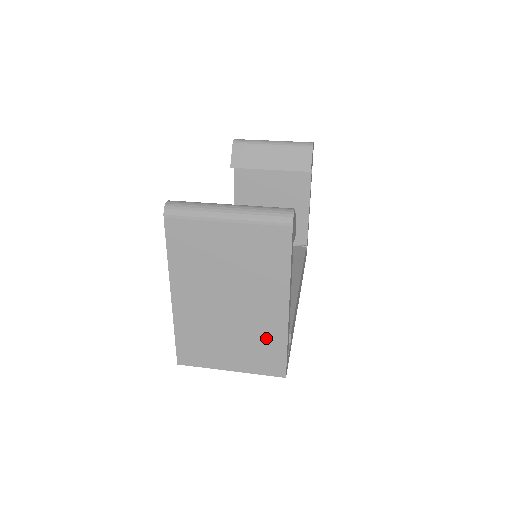
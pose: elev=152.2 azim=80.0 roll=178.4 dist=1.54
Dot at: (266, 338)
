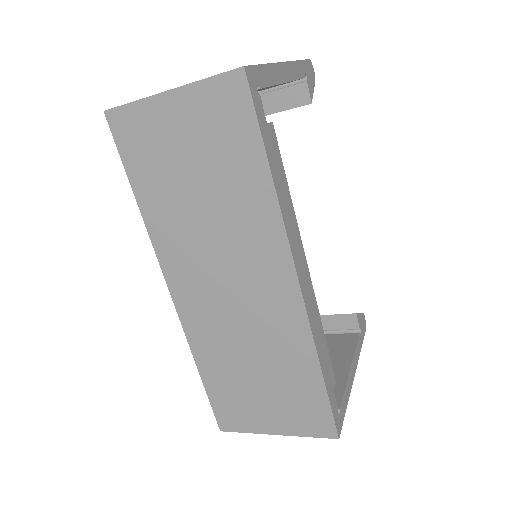
Dot at: occluded
